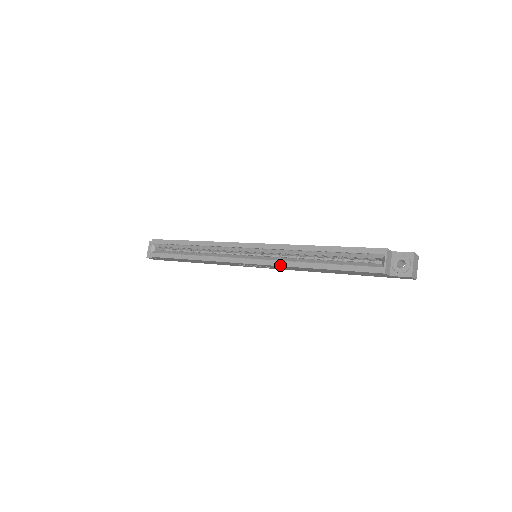
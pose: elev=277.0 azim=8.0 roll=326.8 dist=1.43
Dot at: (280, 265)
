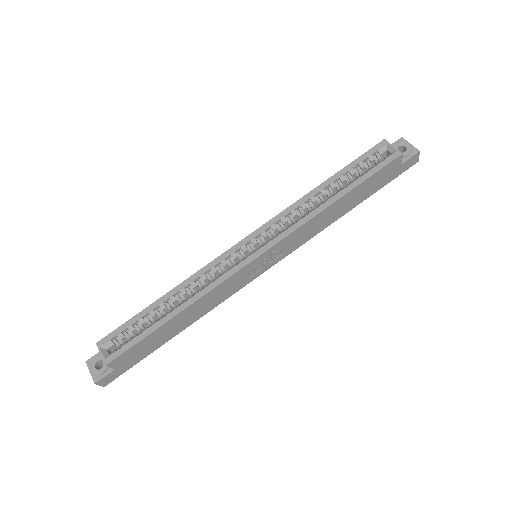
Dot at: (299, 226)
